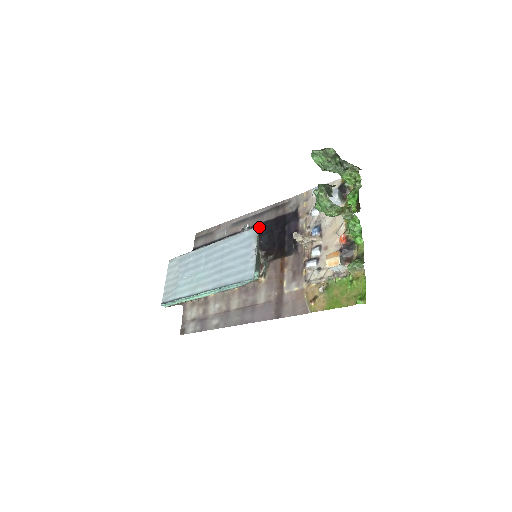
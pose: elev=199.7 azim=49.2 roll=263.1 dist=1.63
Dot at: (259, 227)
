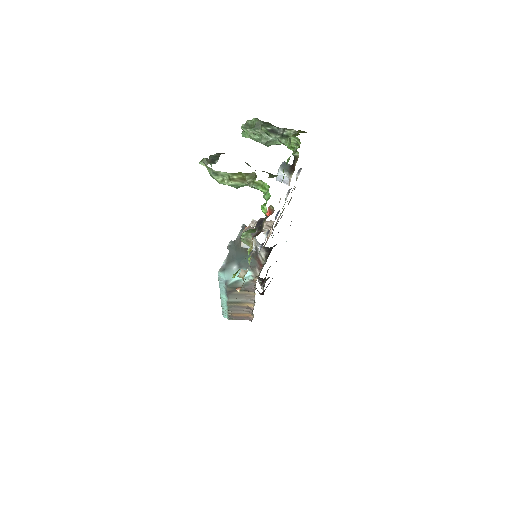
Dot at: occluded
